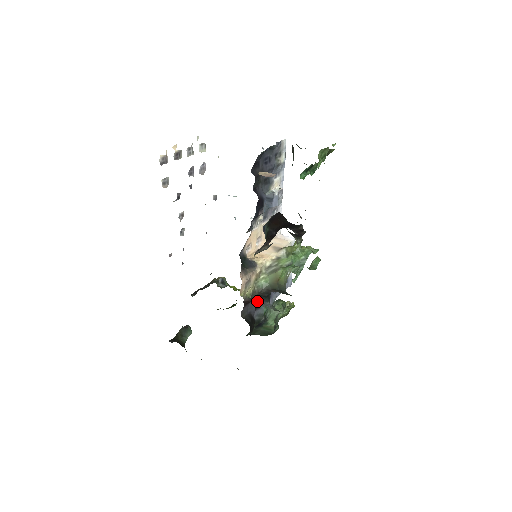
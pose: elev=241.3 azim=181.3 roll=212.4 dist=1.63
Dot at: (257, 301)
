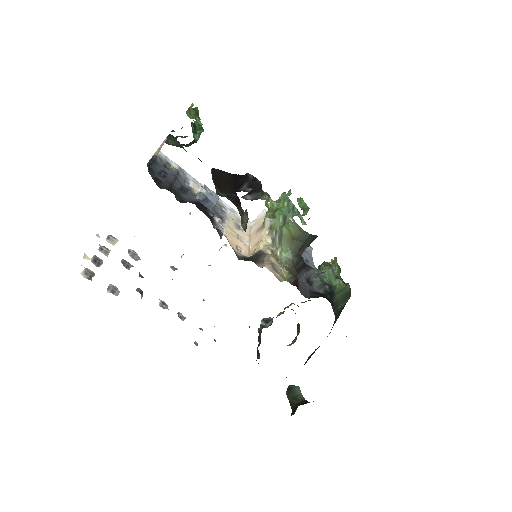
Dot at: (302, 277)
